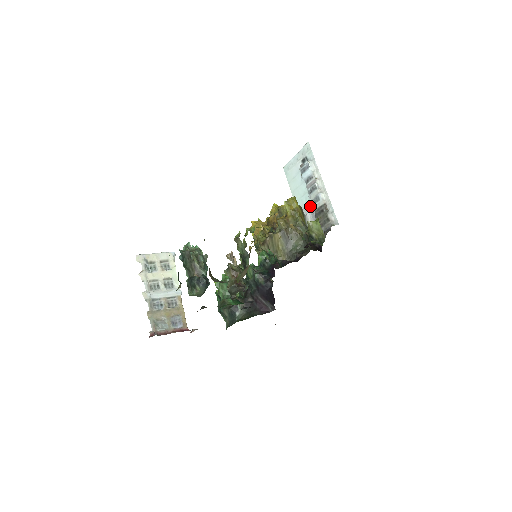
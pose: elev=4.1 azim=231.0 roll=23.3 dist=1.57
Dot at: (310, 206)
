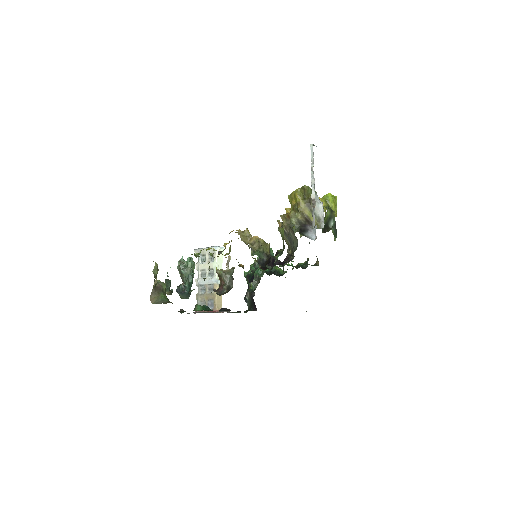
Dot at: occluded
